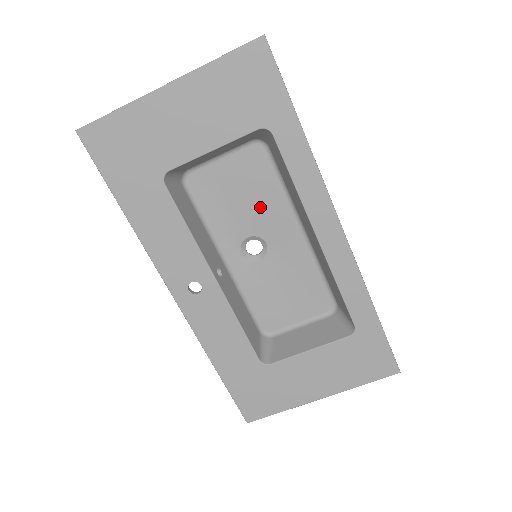
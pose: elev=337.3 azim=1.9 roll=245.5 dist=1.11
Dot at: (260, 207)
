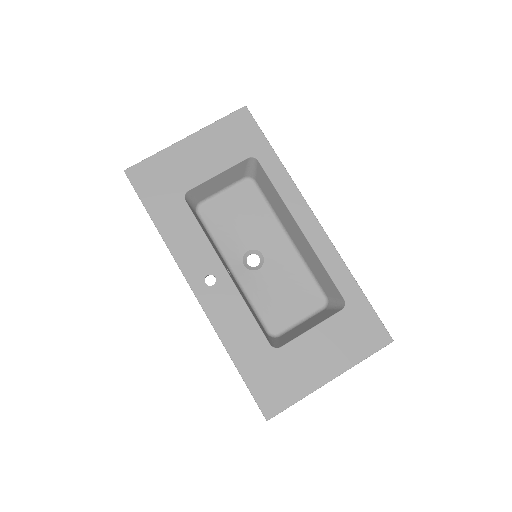
Dot at: (254, 226)
